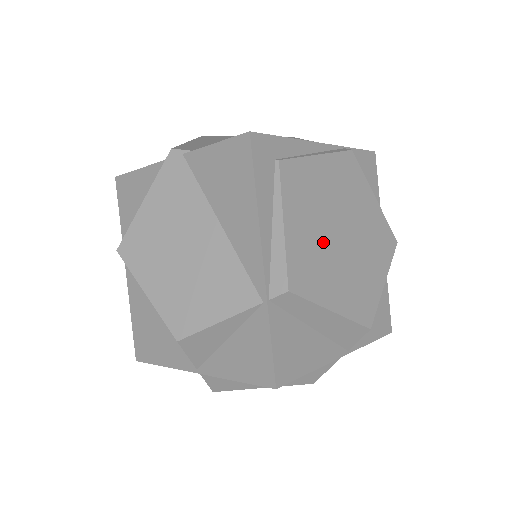
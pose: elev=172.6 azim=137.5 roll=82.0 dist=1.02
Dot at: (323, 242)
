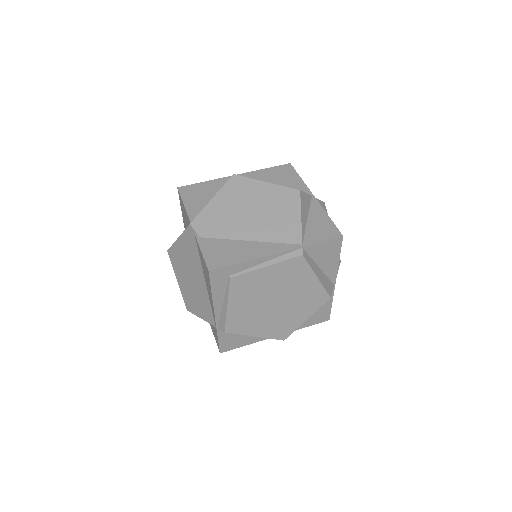
Dot at: (257, 309)
